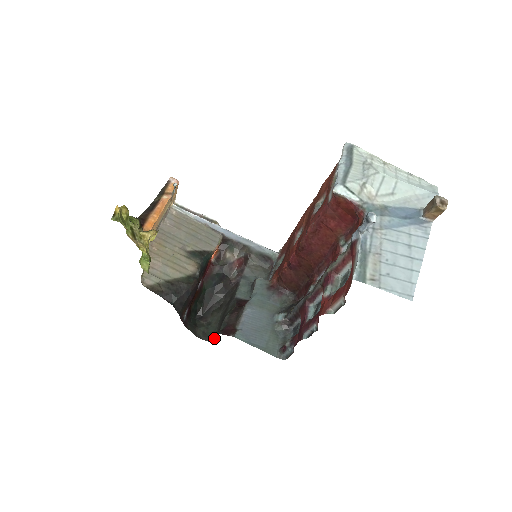
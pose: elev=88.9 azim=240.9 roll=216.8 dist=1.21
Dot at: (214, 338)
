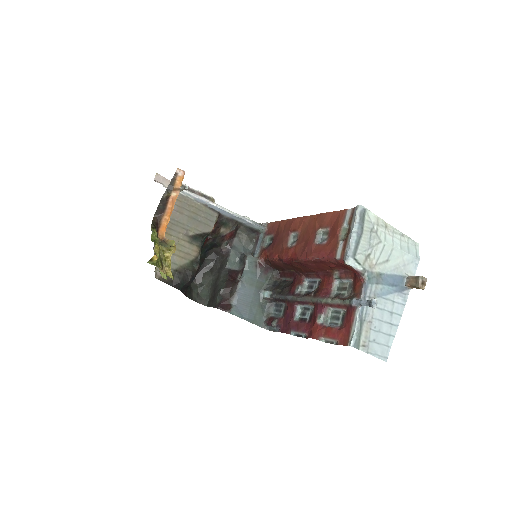
Dot at: (208, 303)
